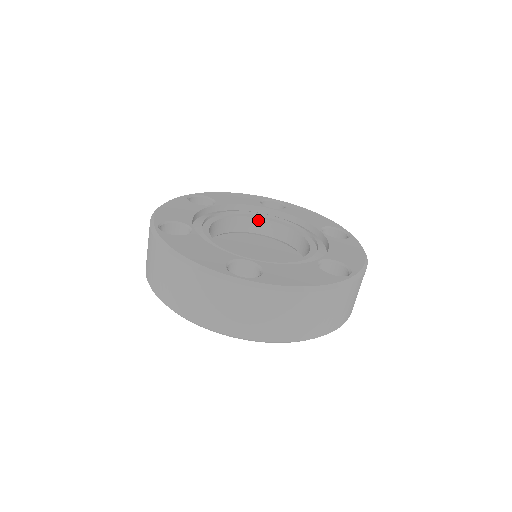
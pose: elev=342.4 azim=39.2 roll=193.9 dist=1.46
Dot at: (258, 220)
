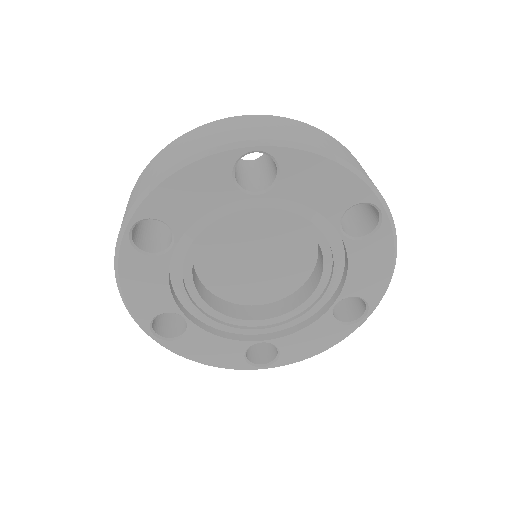
Dot at: (308, 229)
